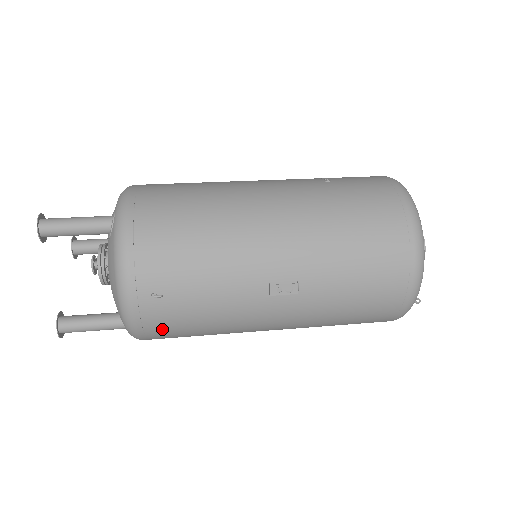
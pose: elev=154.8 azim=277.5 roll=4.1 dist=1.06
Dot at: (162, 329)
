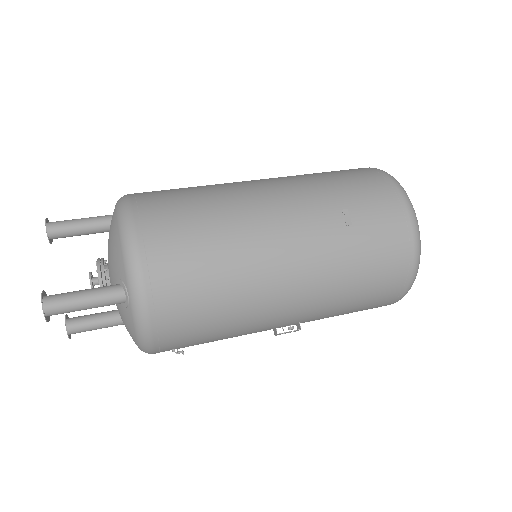
Dot at: occluded
